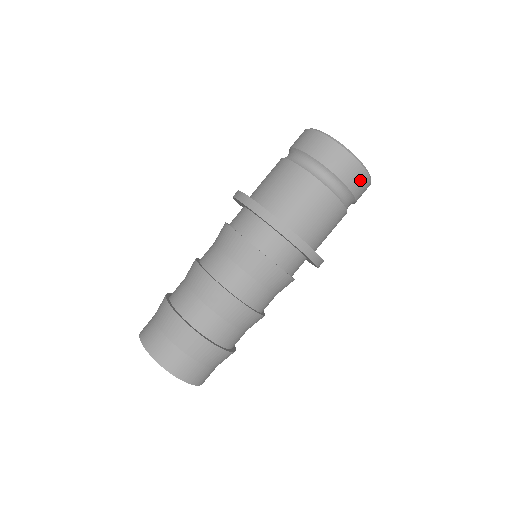
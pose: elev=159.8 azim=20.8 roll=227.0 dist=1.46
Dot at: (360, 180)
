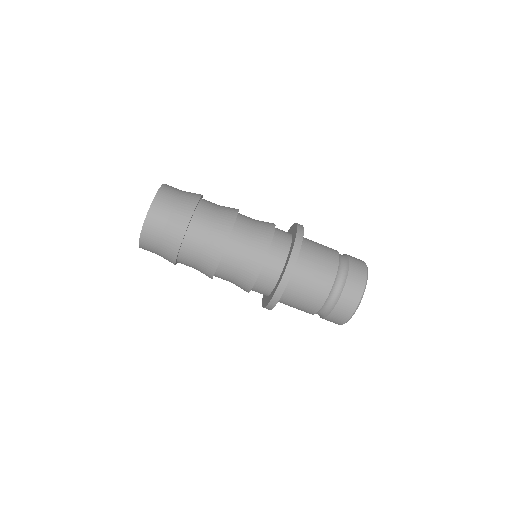
Dot at: occluded
